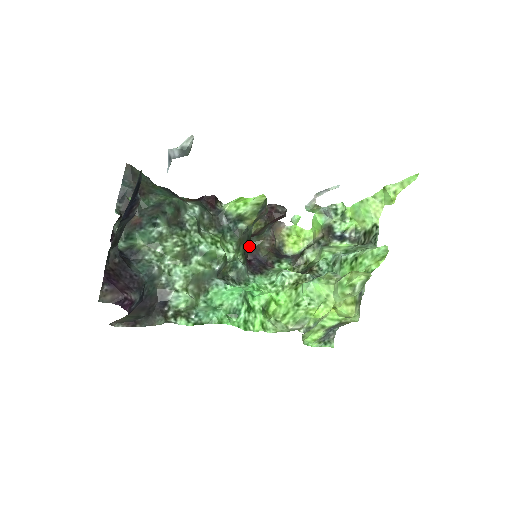
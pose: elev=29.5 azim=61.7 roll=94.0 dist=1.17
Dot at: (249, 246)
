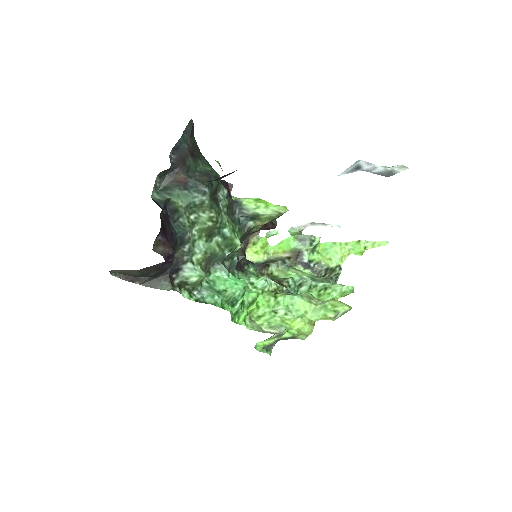
Dot at: occluded
